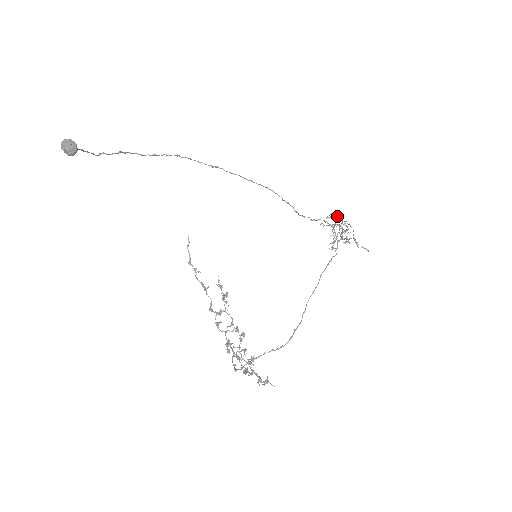
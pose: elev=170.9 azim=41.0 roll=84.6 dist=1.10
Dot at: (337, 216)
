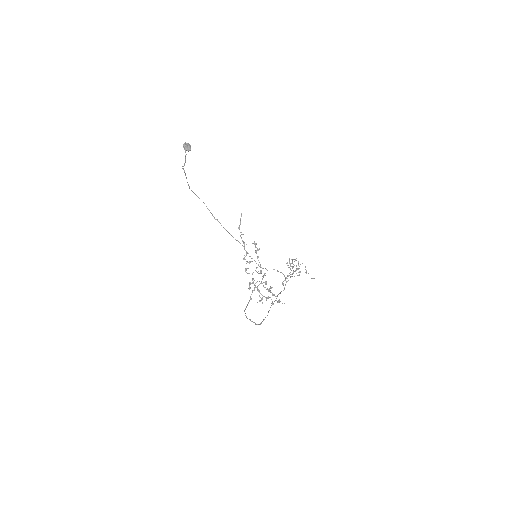
Dot at: (292, 261)
